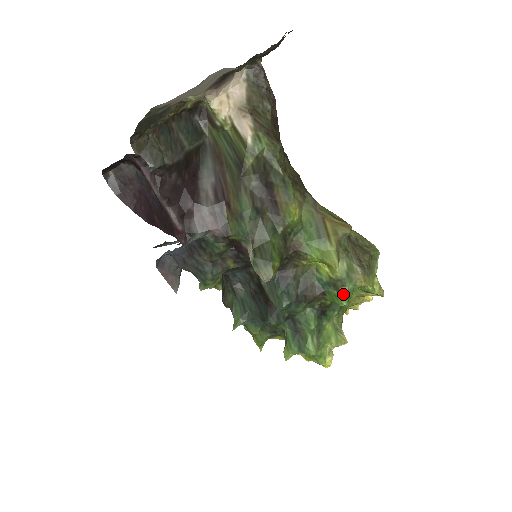
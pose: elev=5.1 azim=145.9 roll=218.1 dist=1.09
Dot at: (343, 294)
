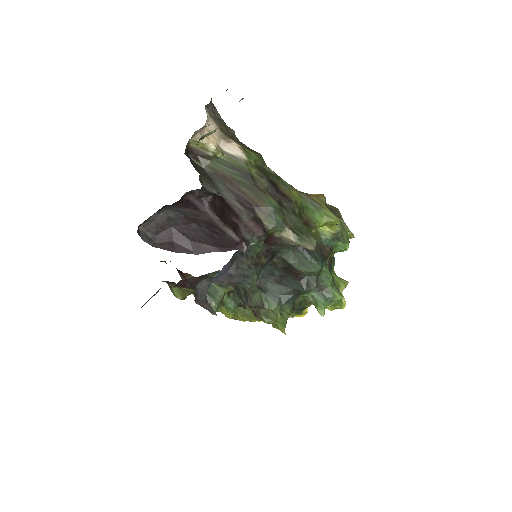
Dot at: (345, 241)
